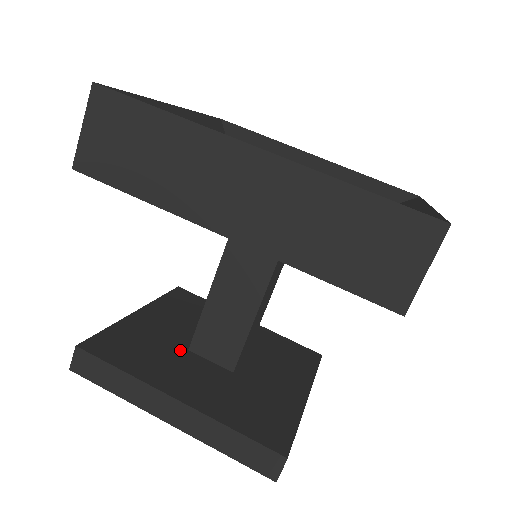
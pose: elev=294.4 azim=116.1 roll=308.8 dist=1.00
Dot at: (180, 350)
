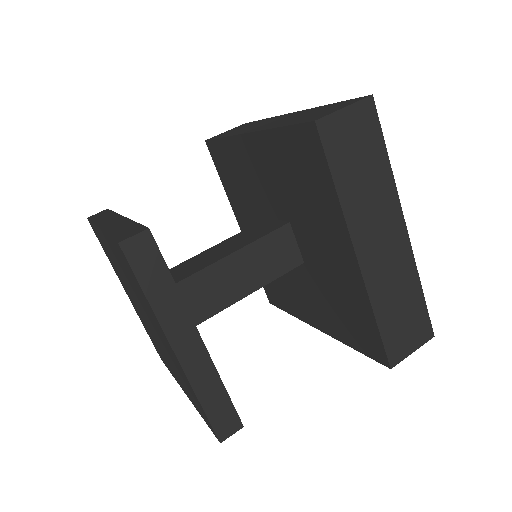
Dot at: occluded
